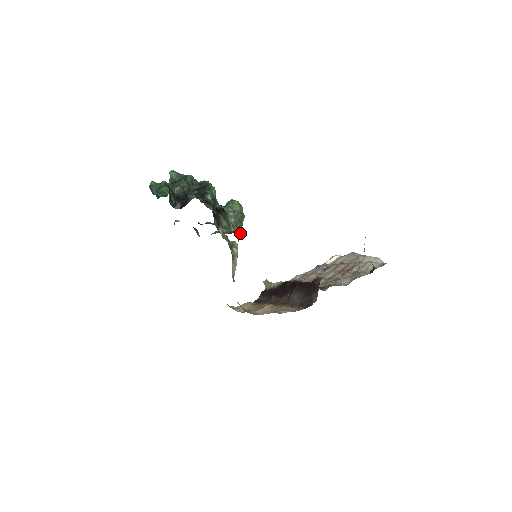
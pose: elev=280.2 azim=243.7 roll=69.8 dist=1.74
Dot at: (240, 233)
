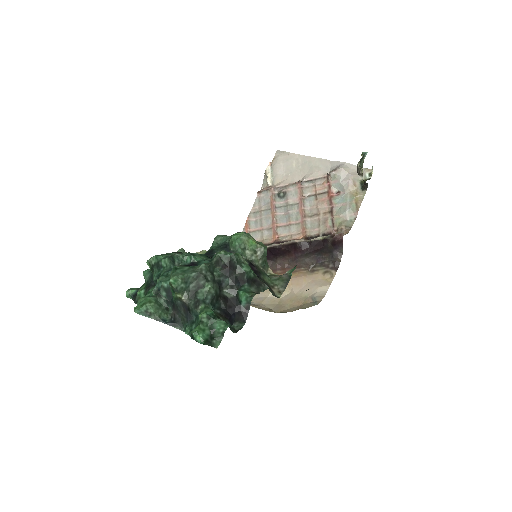
Dot at: occluded
